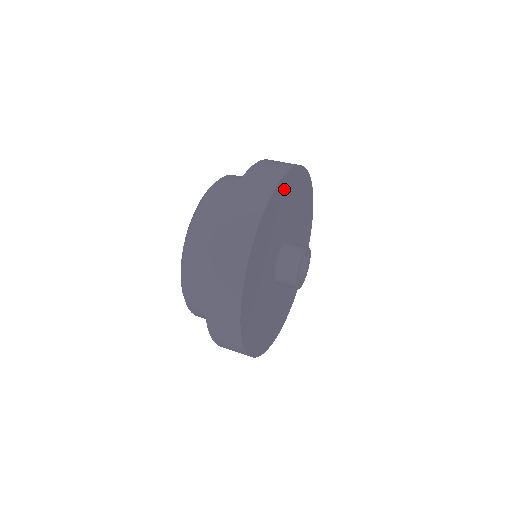
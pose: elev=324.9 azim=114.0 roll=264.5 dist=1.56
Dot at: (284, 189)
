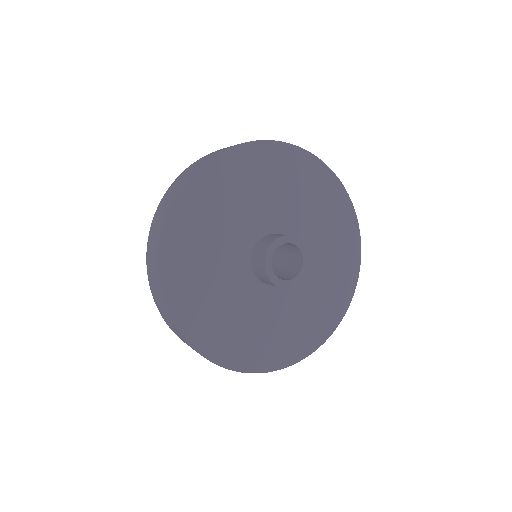
Dot at: (310, 171)
